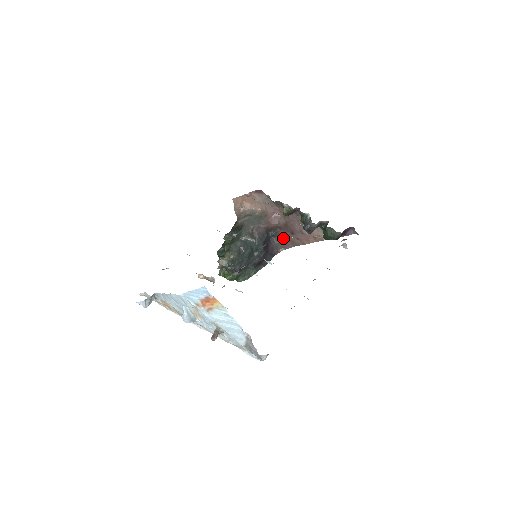
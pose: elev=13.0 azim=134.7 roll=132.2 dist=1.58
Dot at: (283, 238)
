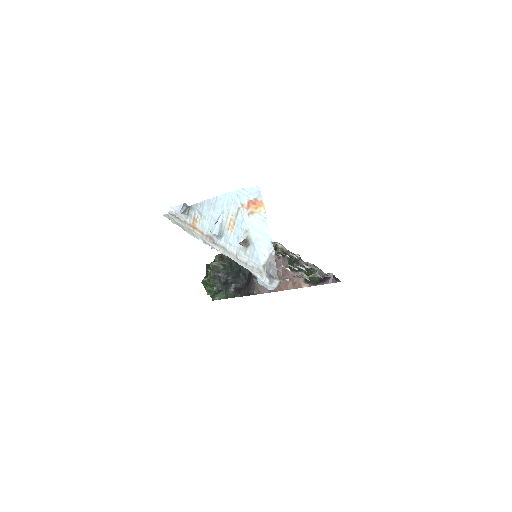
Dot at: occluded
